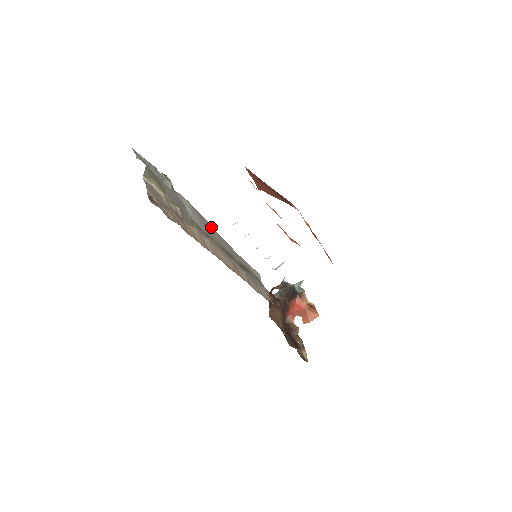
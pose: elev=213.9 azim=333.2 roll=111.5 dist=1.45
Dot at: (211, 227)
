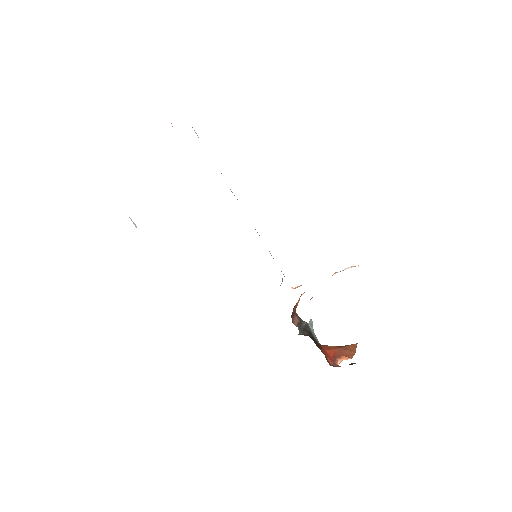
Dot at: occluded
